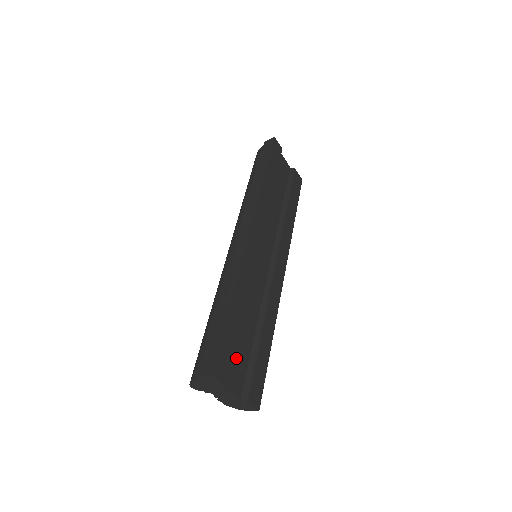
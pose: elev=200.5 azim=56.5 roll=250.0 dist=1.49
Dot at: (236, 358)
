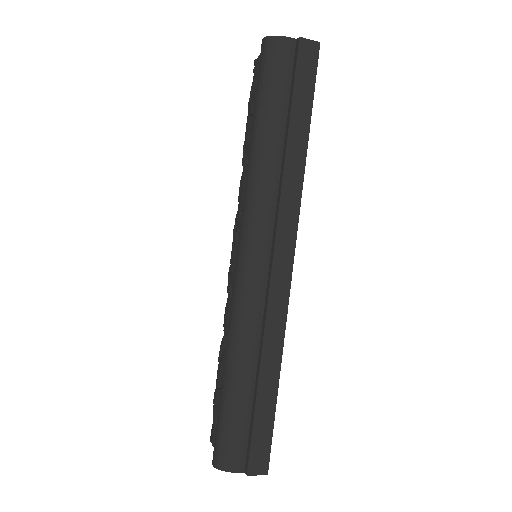
Dot at: occluded
